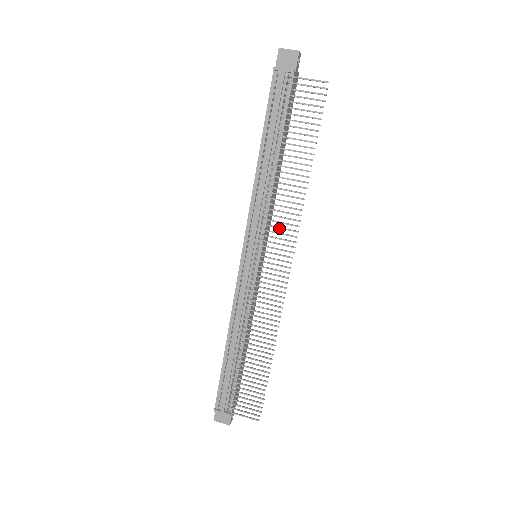
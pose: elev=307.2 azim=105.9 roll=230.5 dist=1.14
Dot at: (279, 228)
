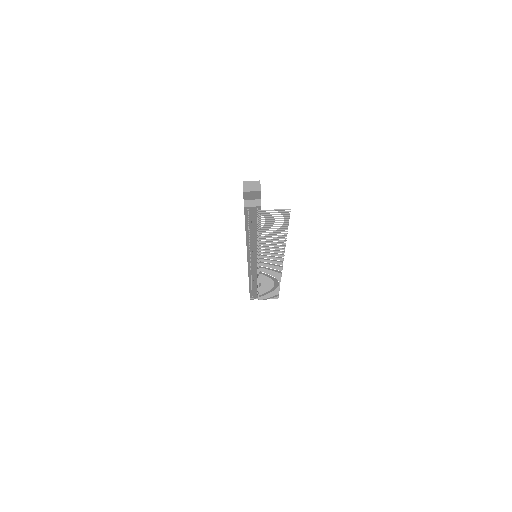
Dot at: (271, 257)
